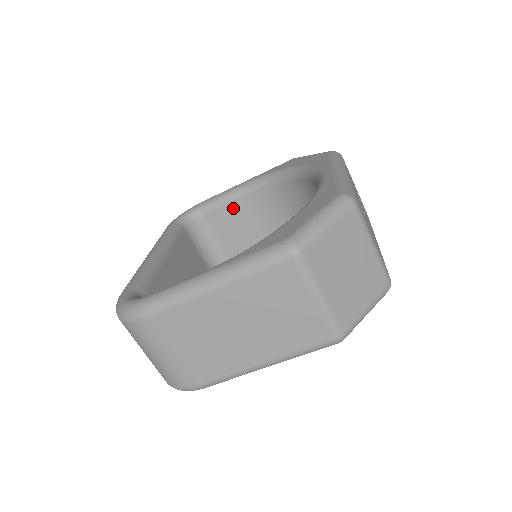
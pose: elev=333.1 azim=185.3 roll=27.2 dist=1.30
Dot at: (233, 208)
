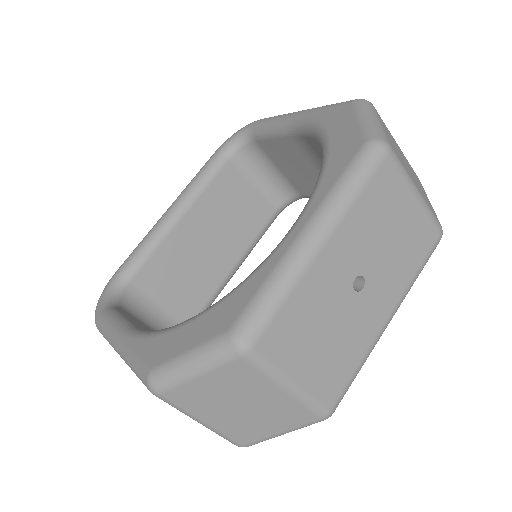
Dot at: (284, 145)
